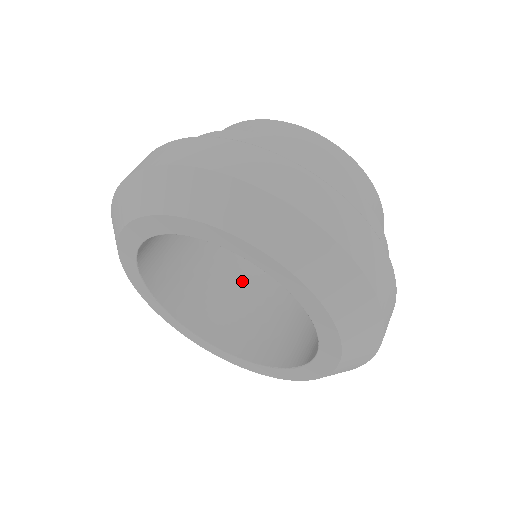
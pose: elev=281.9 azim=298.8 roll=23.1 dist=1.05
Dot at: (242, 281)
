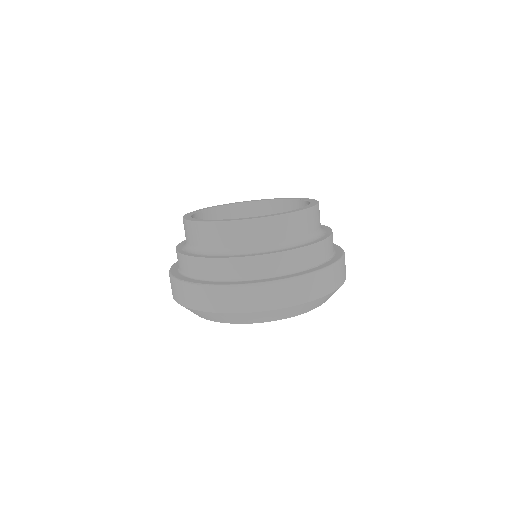
Dot at: occluded
